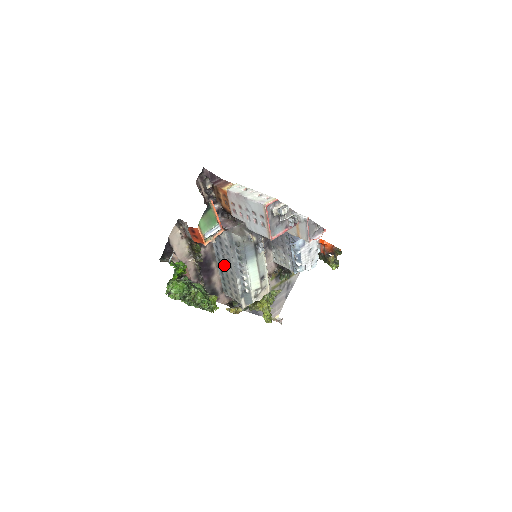
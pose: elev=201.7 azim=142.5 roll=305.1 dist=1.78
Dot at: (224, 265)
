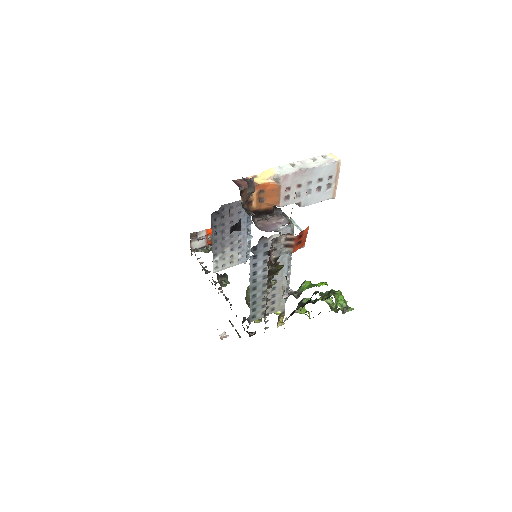
Dot at: (263, 281)
